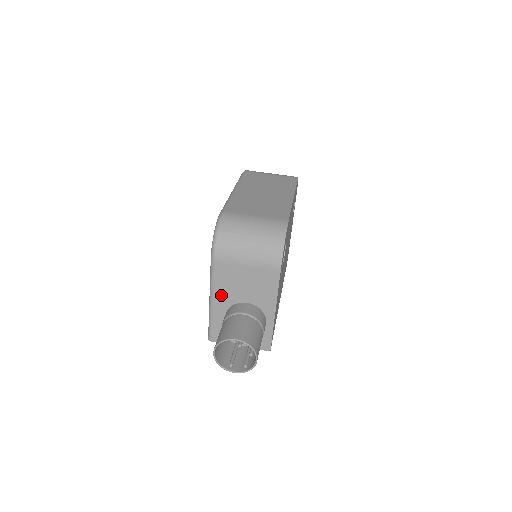
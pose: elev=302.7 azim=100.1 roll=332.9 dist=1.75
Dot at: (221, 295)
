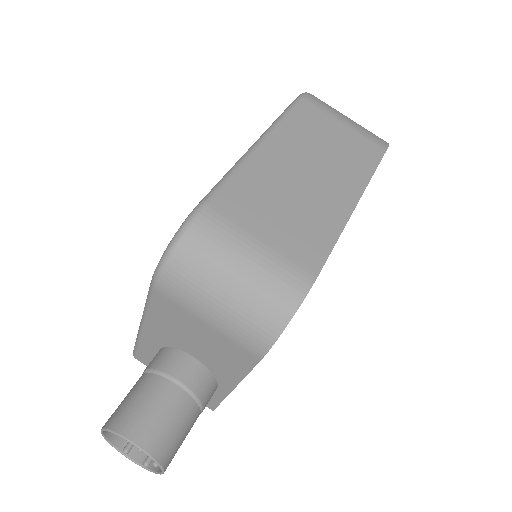
Dot at: (157, 329)
